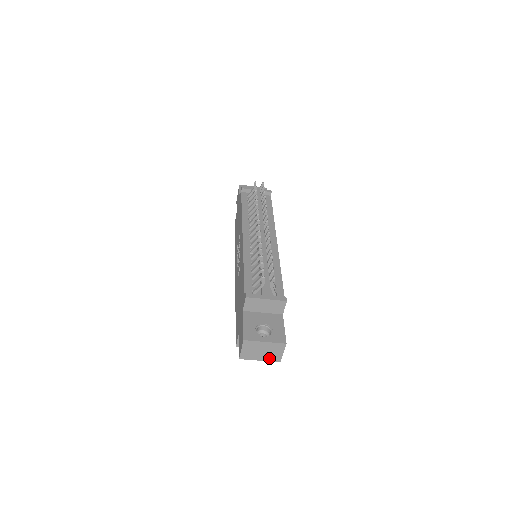
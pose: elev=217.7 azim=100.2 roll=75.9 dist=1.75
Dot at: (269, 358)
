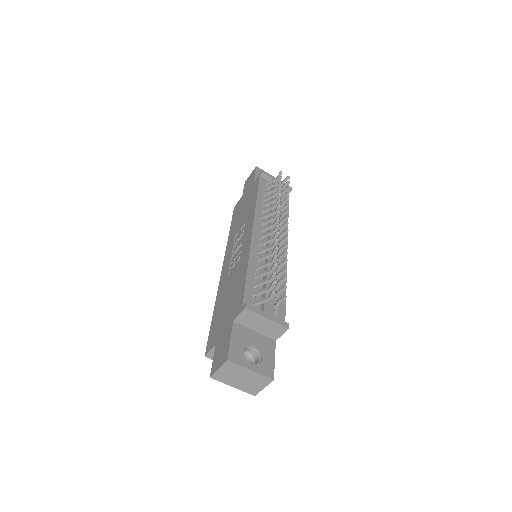
Dot at: (245, 388)
